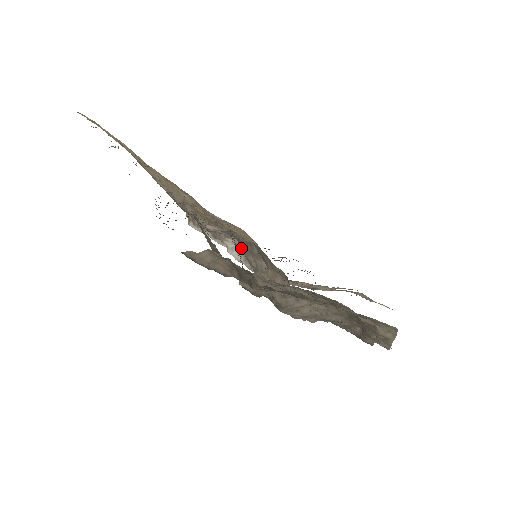
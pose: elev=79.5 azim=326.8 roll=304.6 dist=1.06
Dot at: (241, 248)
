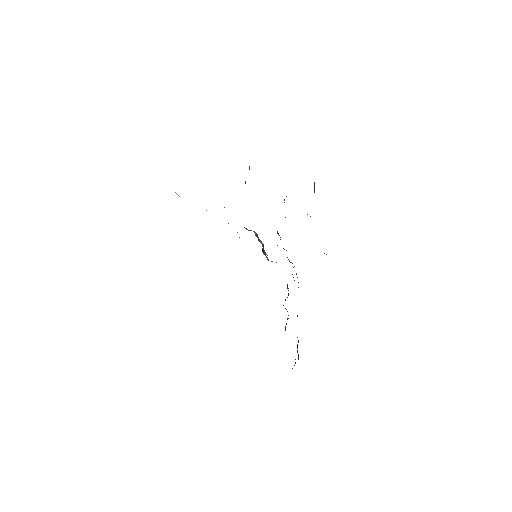
Dot at: occluded
